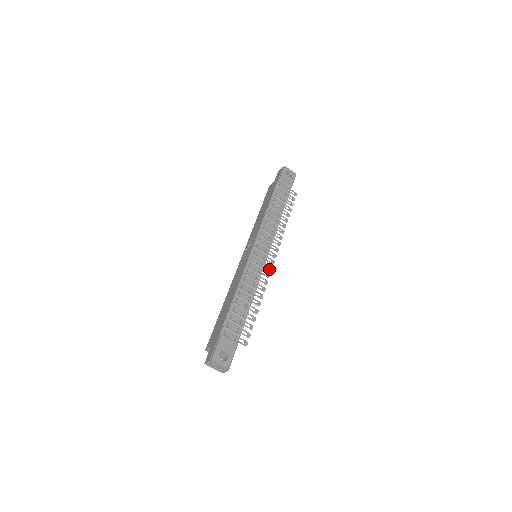
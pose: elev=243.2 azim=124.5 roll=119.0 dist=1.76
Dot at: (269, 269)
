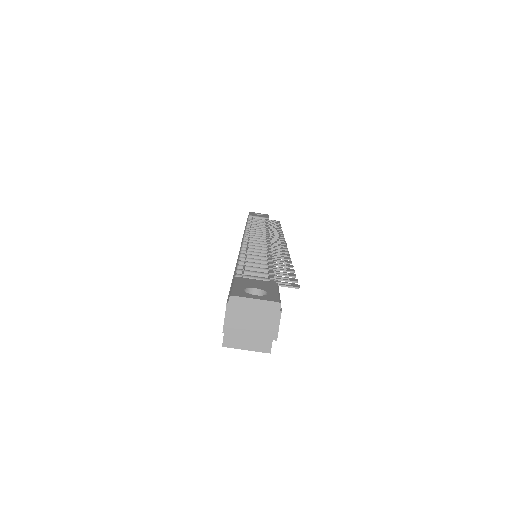
Dot at: (282, 246)
